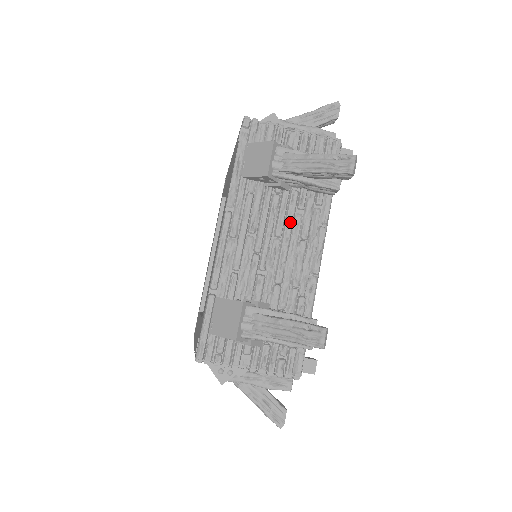
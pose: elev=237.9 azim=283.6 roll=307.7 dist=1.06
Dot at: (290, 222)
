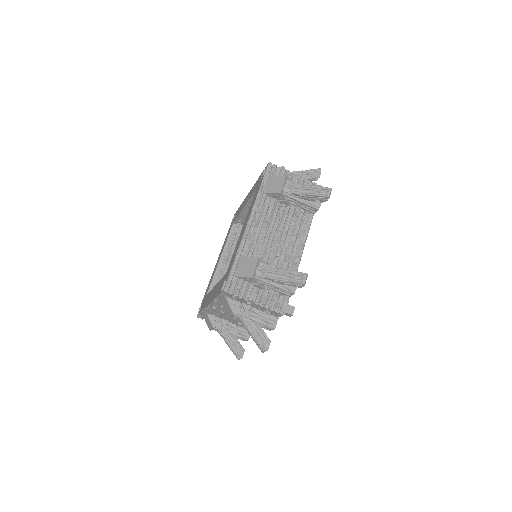
Dot at: (288, 223)
